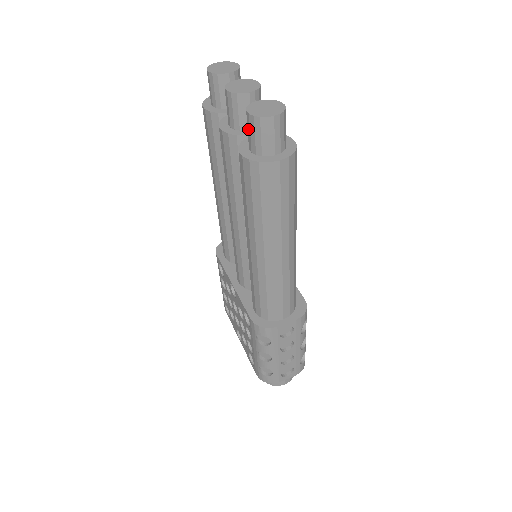
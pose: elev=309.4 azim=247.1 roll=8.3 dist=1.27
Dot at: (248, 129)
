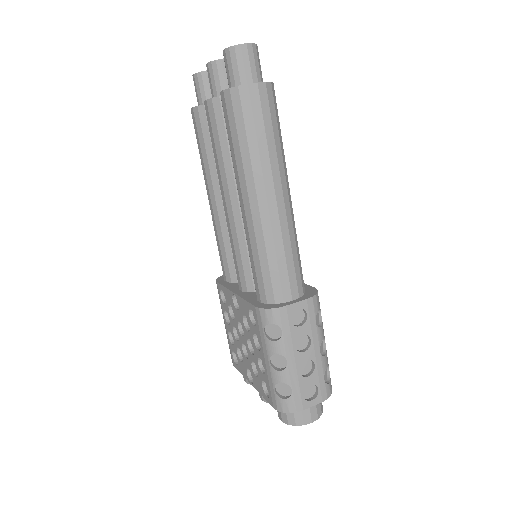
Dot at: (226, 67)
